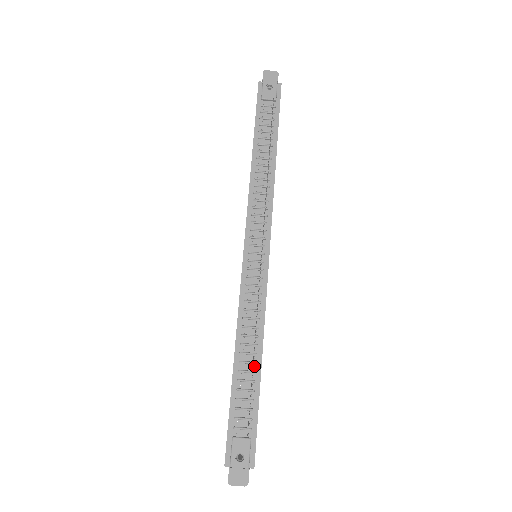
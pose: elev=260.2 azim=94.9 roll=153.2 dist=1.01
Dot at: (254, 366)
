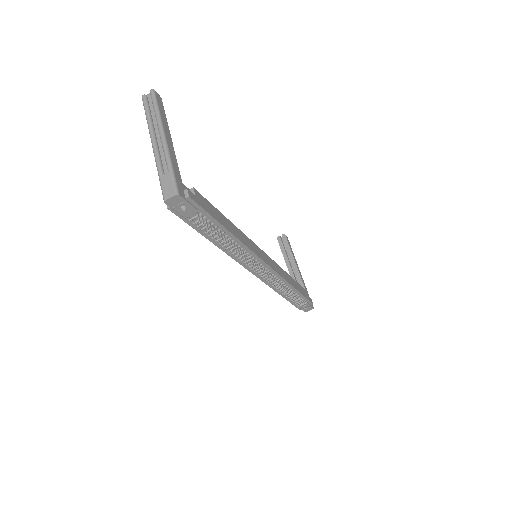
Dot at: (293, 292)
